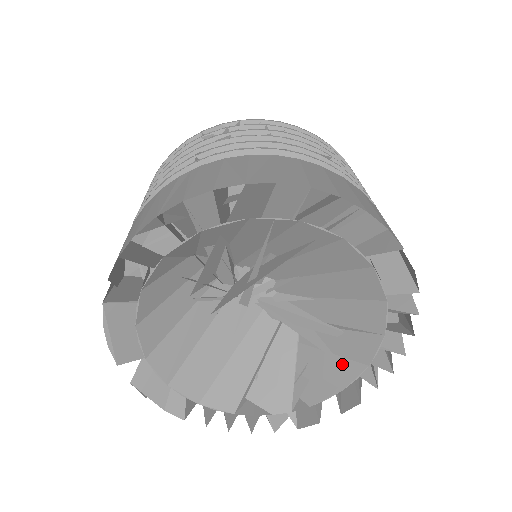
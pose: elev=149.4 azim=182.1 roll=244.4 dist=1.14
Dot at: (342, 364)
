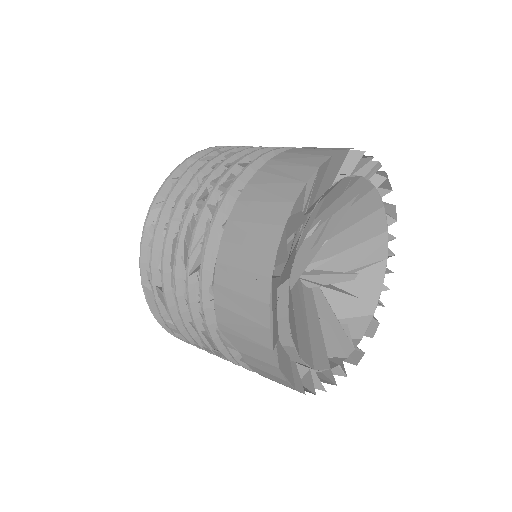
Dot at: (364, 298)
